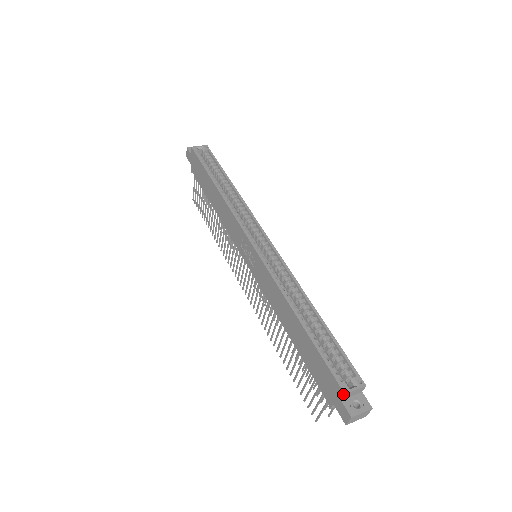
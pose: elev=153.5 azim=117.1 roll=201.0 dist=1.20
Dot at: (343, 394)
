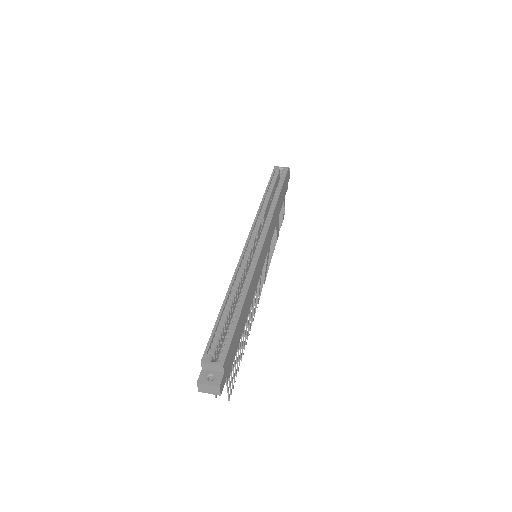
Dot at: (201, 362)
